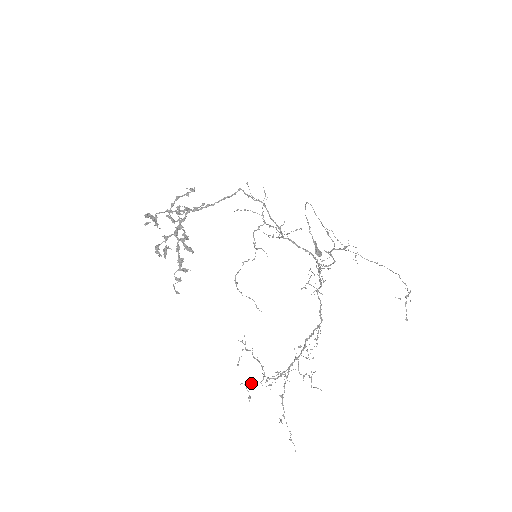
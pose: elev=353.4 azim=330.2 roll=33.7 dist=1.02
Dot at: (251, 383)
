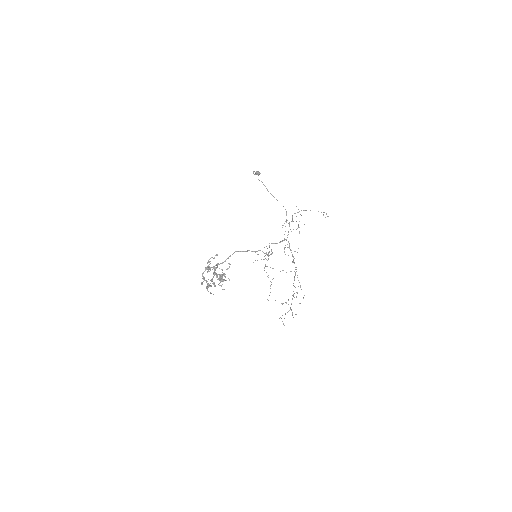
Dot at: occluded
